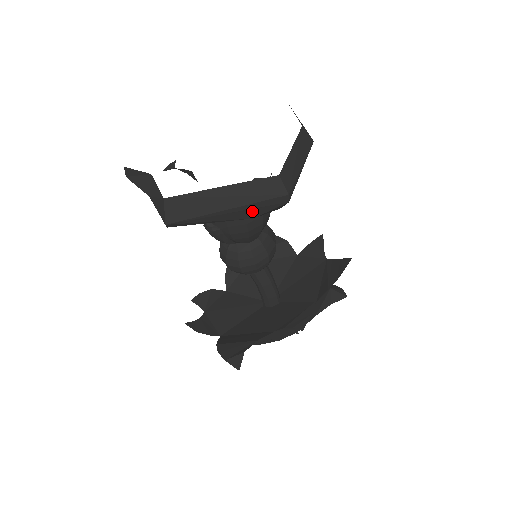
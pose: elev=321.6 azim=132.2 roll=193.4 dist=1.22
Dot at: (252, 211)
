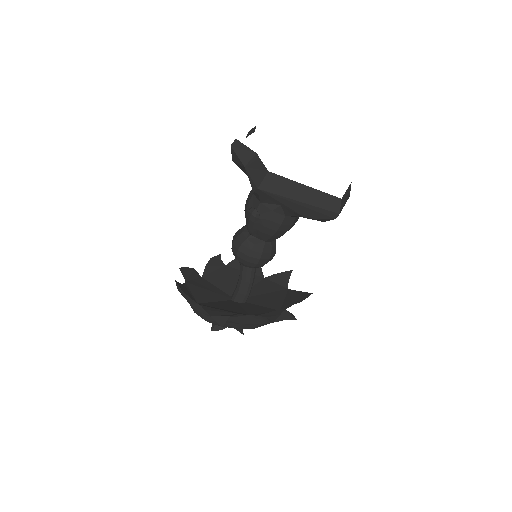
Dot at: (311, 212)
